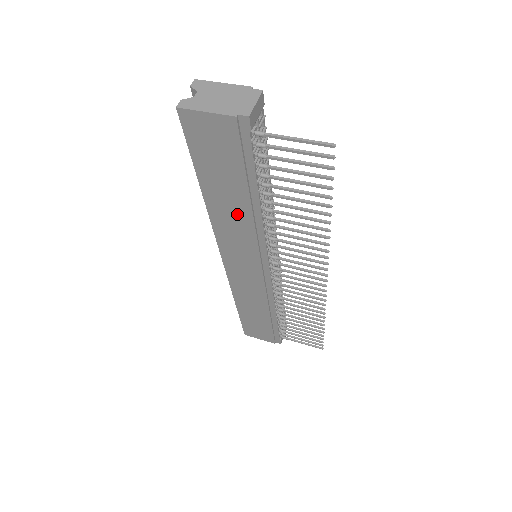
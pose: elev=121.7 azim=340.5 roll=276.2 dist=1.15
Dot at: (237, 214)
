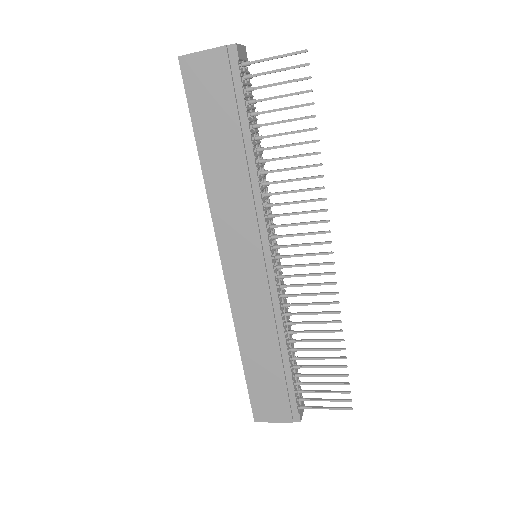
Dot at: (233, 175)
